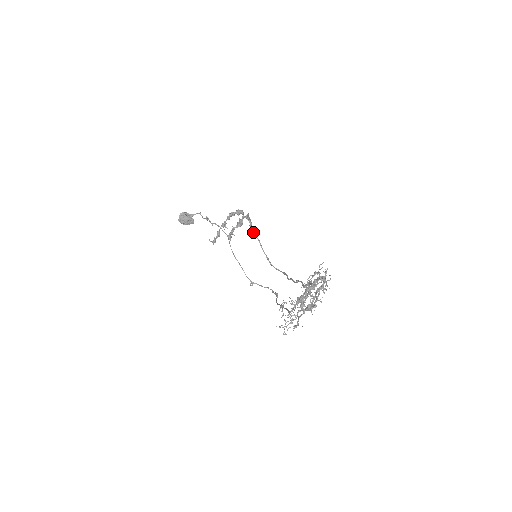
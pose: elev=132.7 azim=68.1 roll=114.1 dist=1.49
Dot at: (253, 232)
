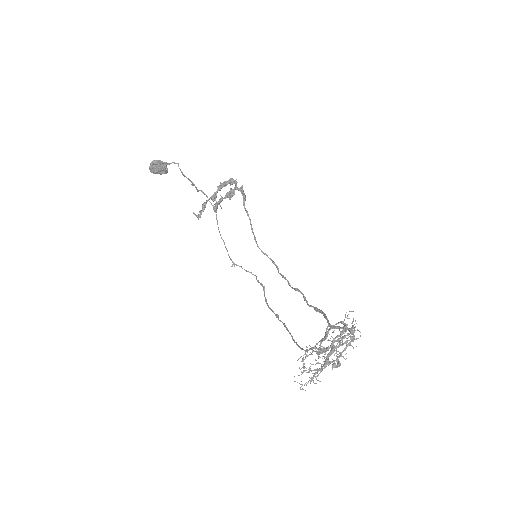
Dot at: (245, 209)
